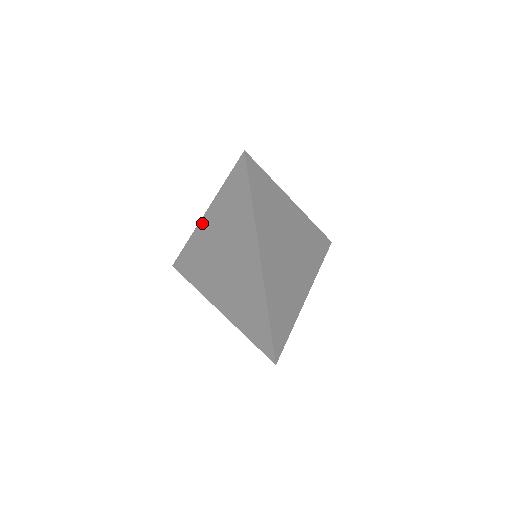
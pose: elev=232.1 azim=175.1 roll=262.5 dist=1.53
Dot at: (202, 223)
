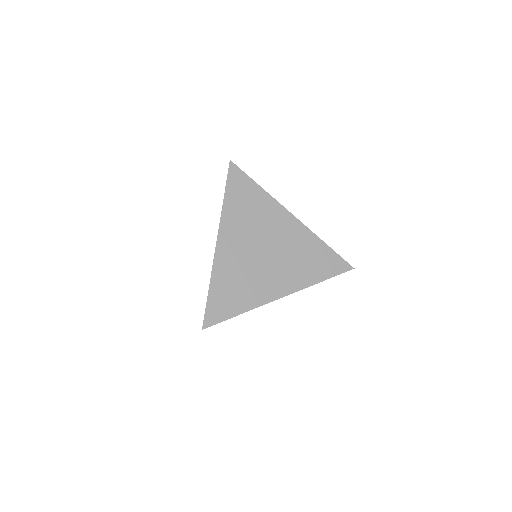
Dot at: occluded
